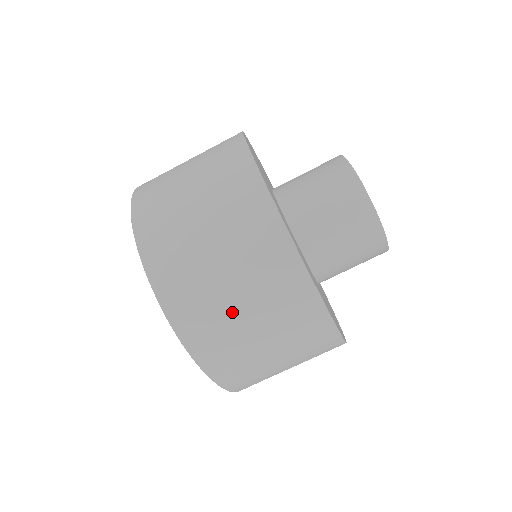
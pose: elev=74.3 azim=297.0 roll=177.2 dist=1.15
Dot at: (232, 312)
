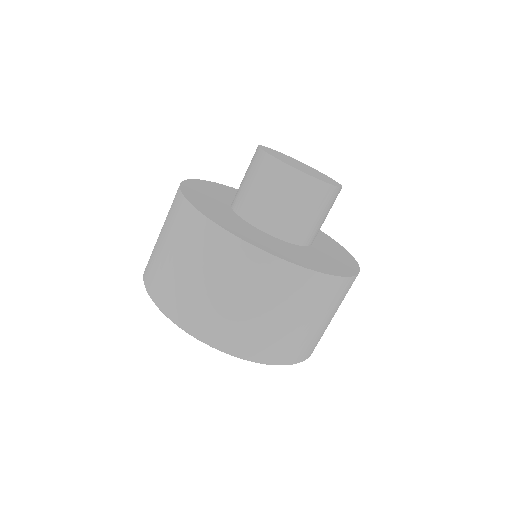
Dot at: (218, 301)
